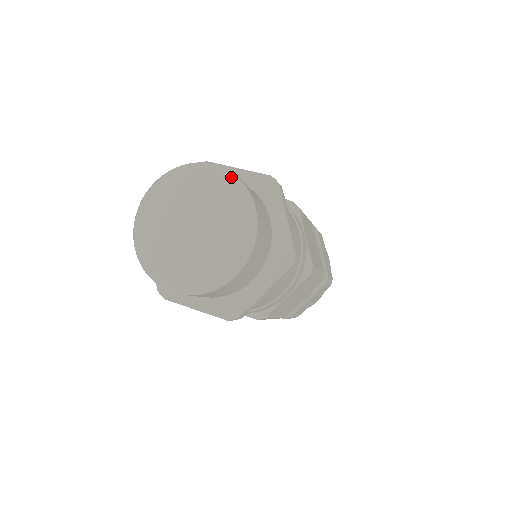
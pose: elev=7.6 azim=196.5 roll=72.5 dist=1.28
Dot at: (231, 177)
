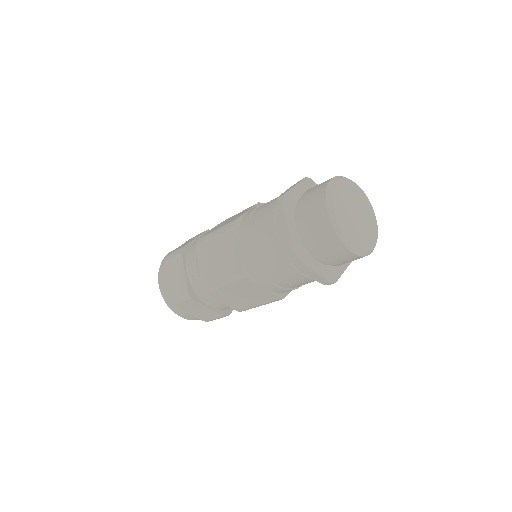
Dot at: occluded
